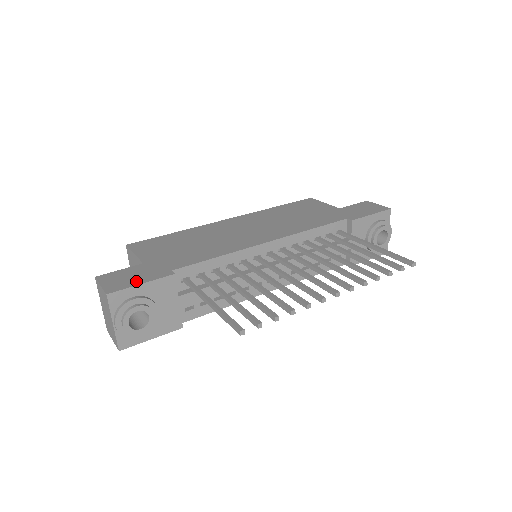
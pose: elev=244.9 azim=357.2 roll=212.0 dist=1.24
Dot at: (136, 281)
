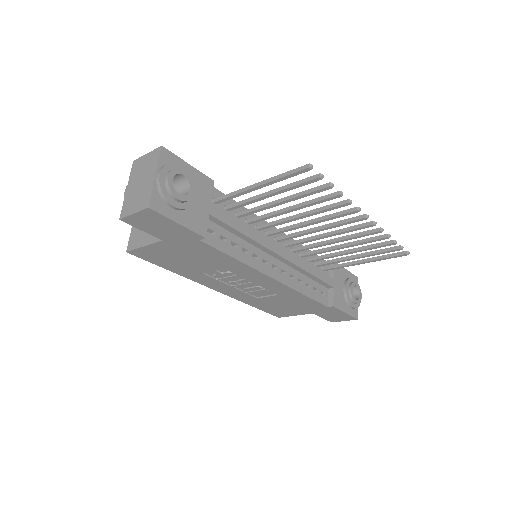
Dot at: occluded
